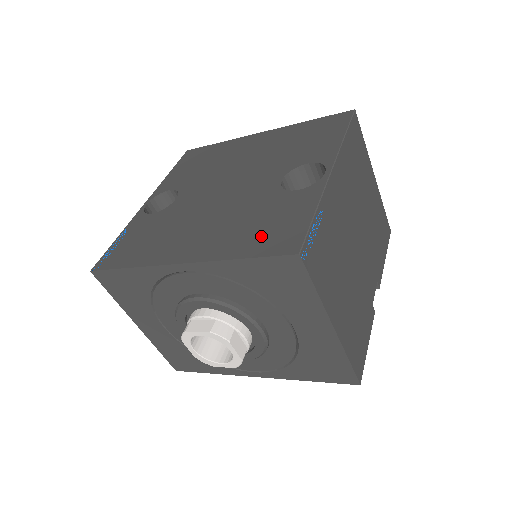
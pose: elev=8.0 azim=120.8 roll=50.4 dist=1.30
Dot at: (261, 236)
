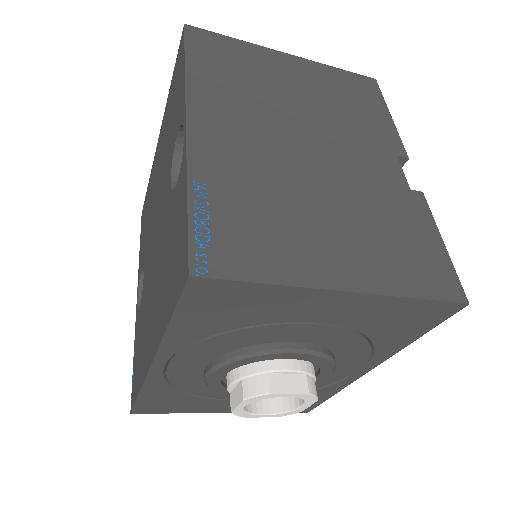
Dot at: (171, 276)
